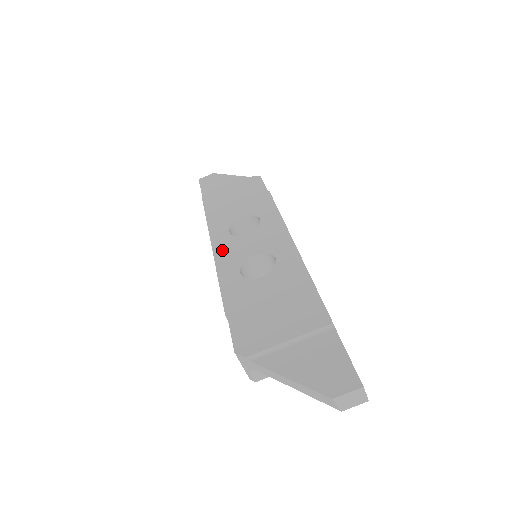
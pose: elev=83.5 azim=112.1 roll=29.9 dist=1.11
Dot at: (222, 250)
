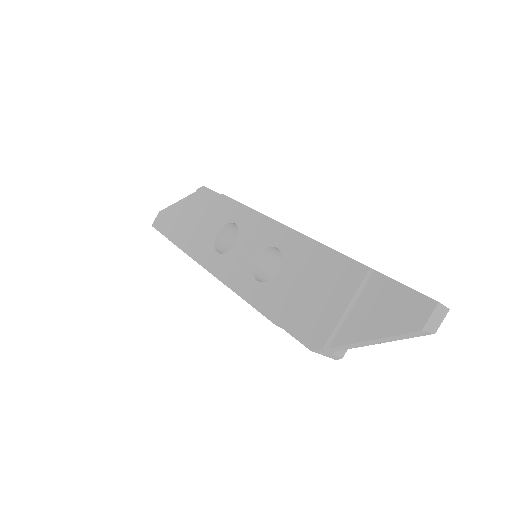
Dot at: (225, 273)
